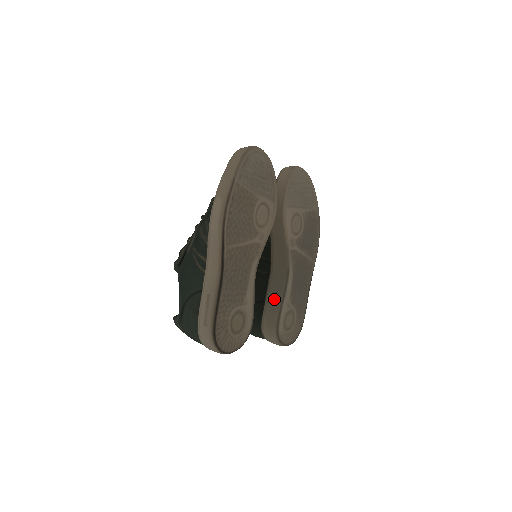
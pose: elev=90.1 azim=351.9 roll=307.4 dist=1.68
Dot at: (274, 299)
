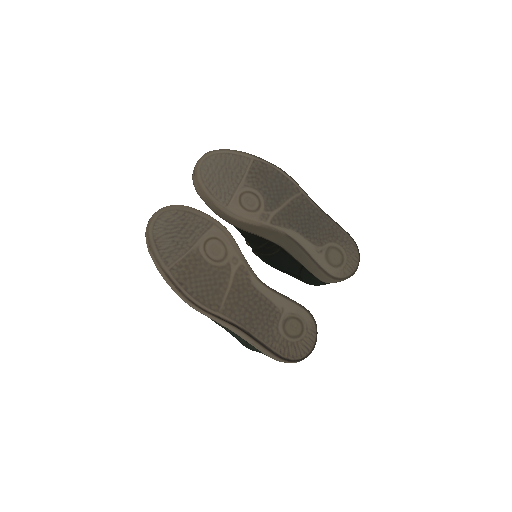
Dot at: (305, 262)
